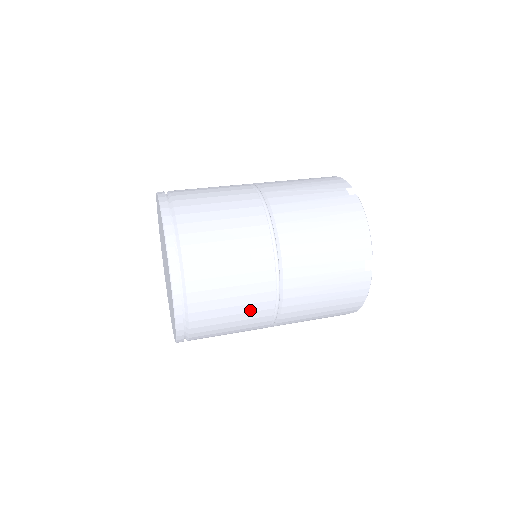
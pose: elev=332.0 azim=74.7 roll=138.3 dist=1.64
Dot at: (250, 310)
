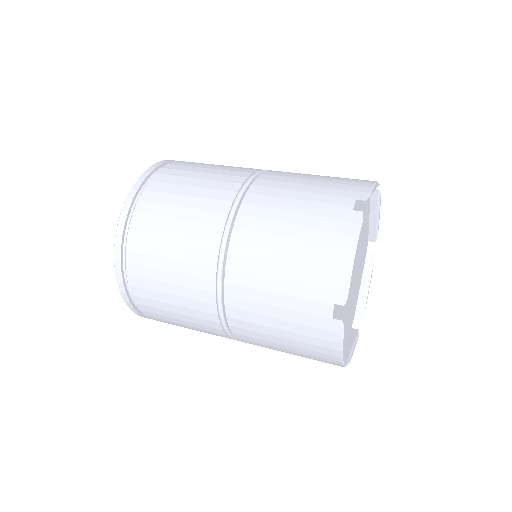
Dot at: (197, 219)
